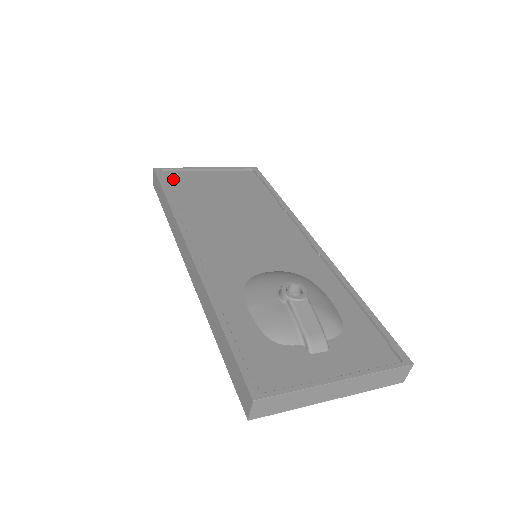
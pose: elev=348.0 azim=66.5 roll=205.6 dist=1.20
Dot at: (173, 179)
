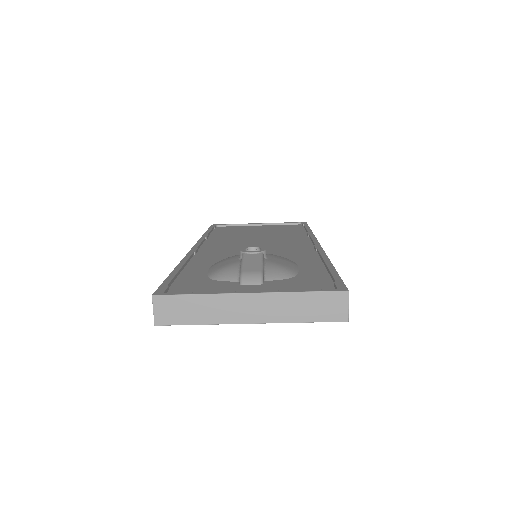
Dot at: (223, 229)
